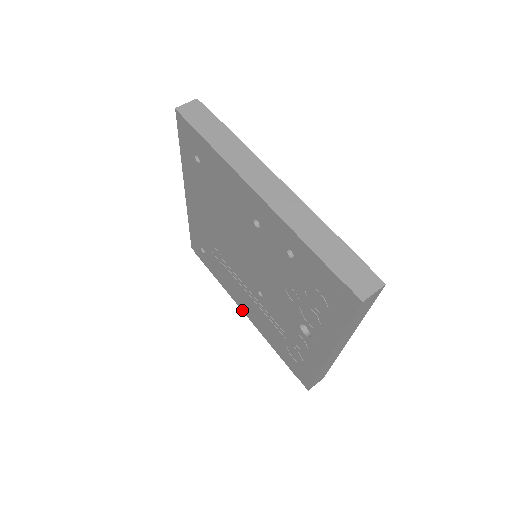
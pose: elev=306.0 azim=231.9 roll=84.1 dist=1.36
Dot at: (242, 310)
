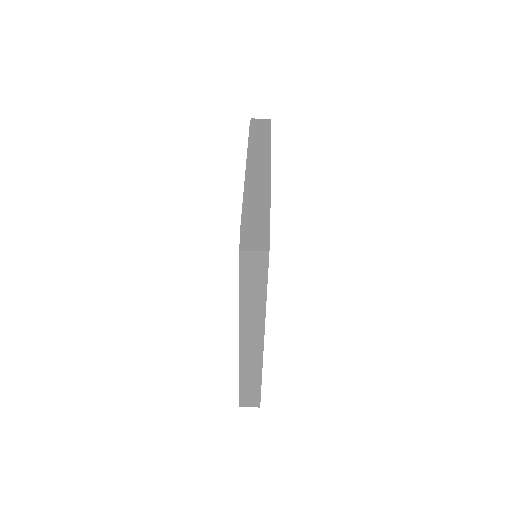
Dot at: occluded
